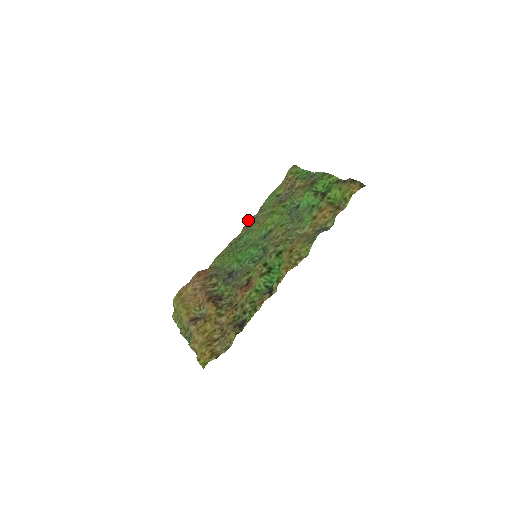
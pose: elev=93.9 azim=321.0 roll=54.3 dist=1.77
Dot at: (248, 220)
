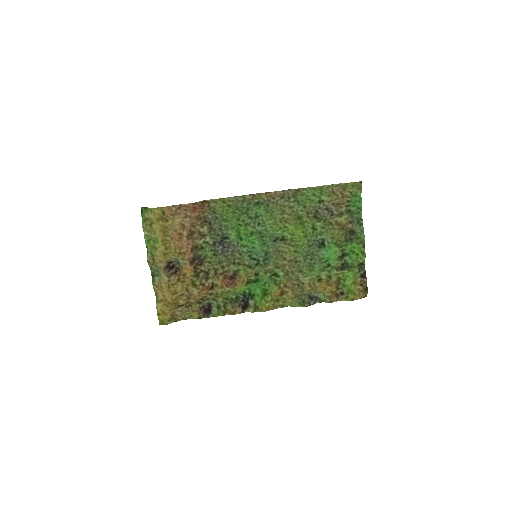
Dot at: (278, 191)
